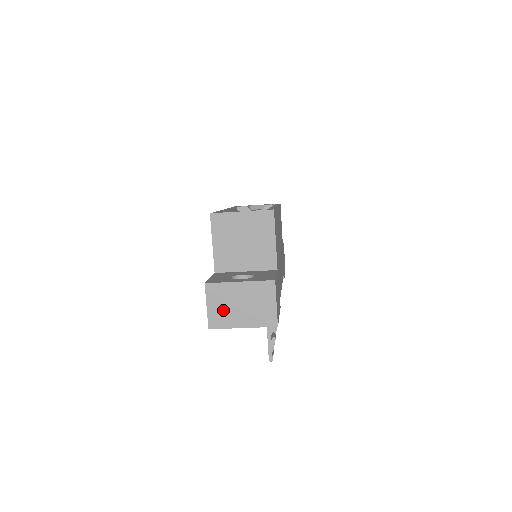
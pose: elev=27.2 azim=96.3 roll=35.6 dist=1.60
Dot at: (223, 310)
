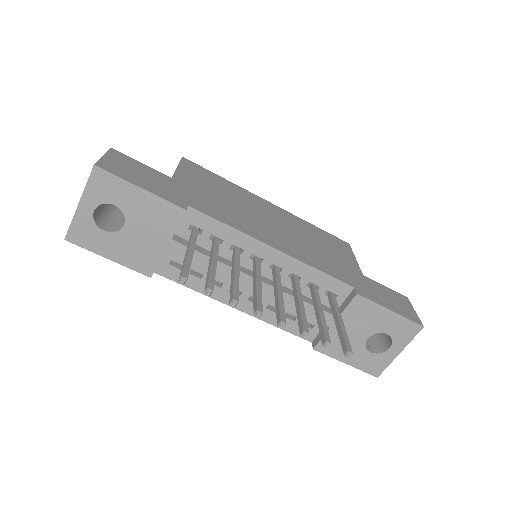
Dot at: occluded
